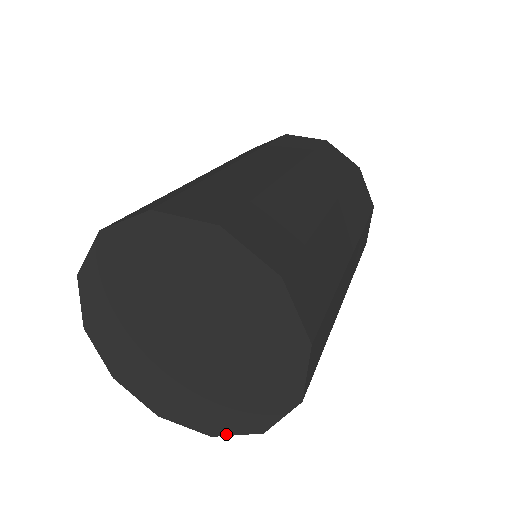
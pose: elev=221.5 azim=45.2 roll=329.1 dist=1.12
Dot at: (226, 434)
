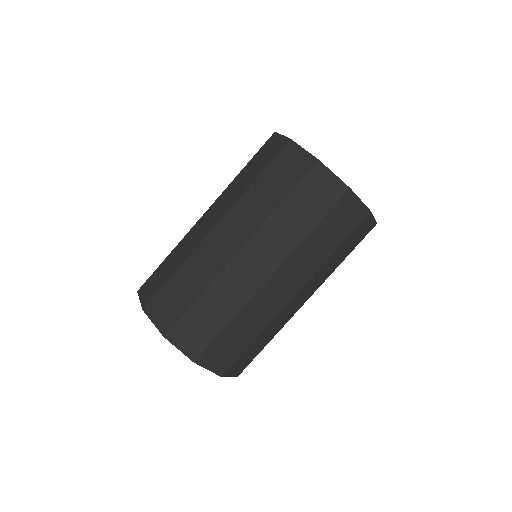
Dot at: occluded
